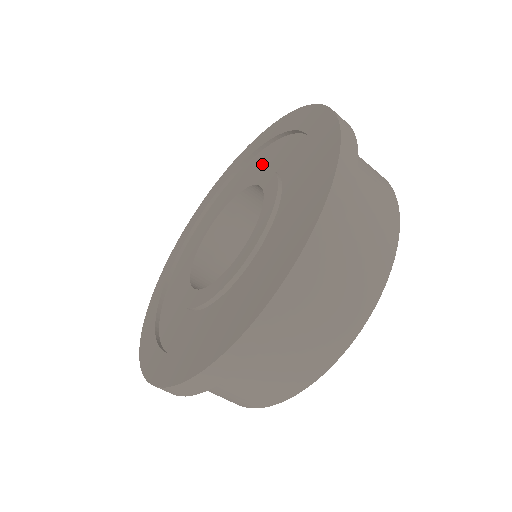
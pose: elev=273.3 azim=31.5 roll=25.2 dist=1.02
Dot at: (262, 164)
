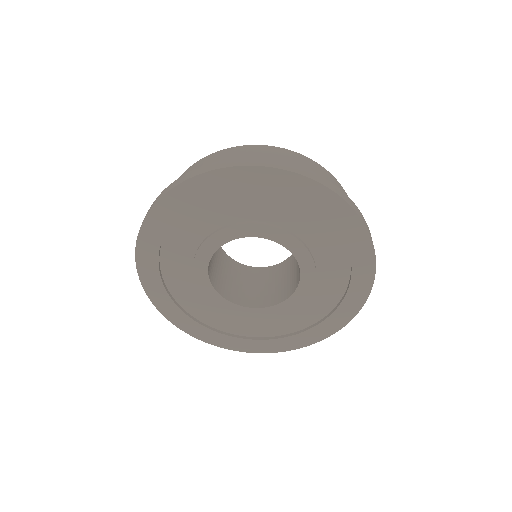
Dot at: (309, 233)
